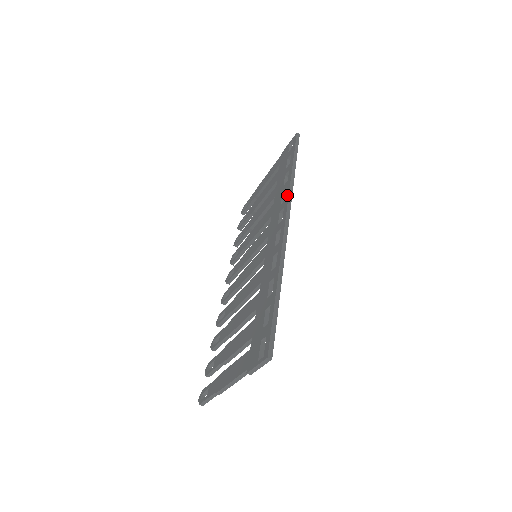
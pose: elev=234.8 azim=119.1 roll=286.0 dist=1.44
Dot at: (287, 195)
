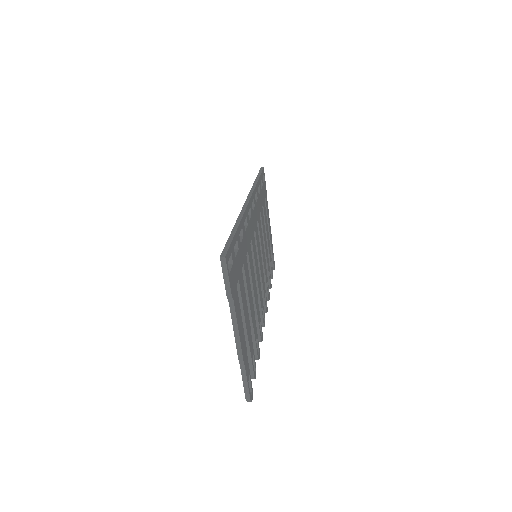
Dot at: occluded
